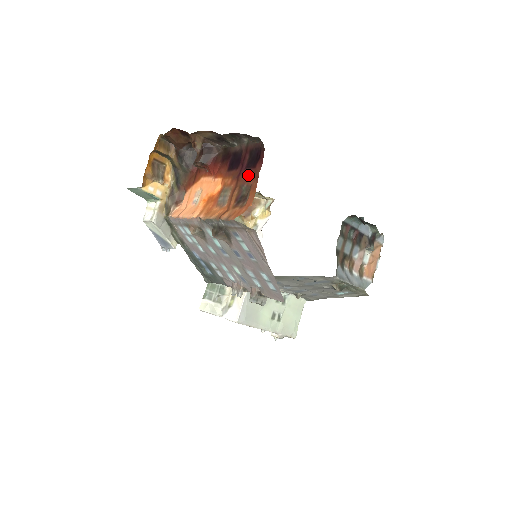
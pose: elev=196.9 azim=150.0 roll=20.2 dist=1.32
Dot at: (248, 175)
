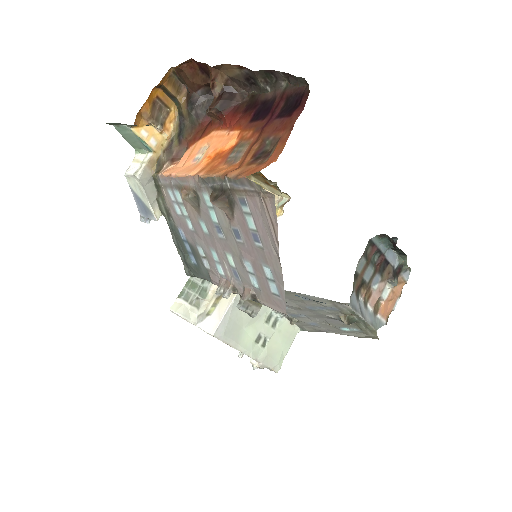
Dot at: (278, 125)
